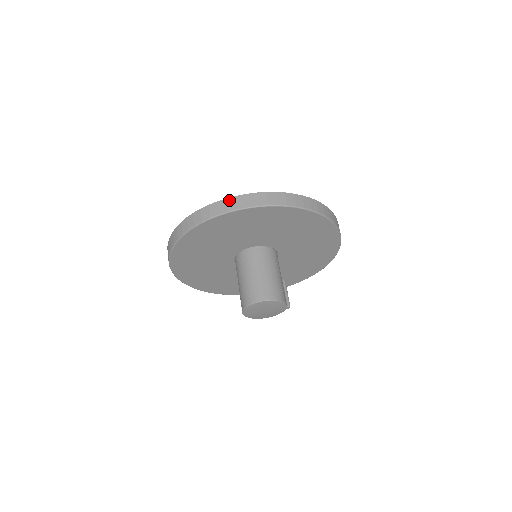
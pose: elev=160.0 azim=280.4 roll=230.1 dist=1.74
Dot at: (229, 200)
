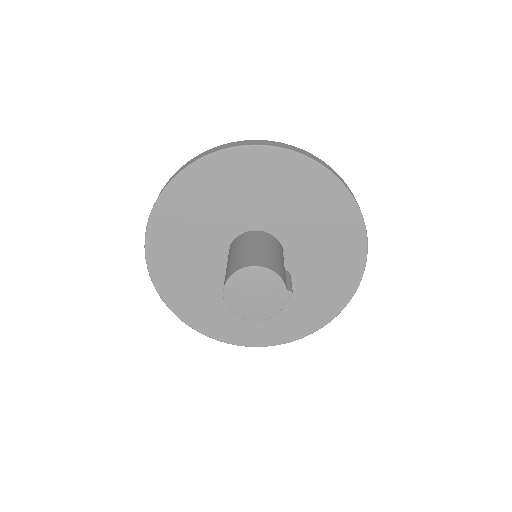
Dot at: (213, 149)
